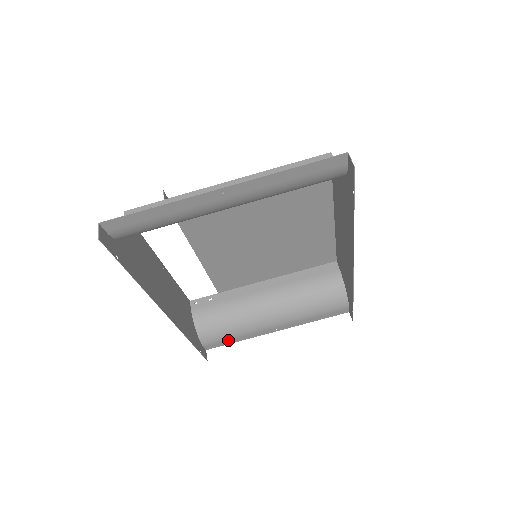
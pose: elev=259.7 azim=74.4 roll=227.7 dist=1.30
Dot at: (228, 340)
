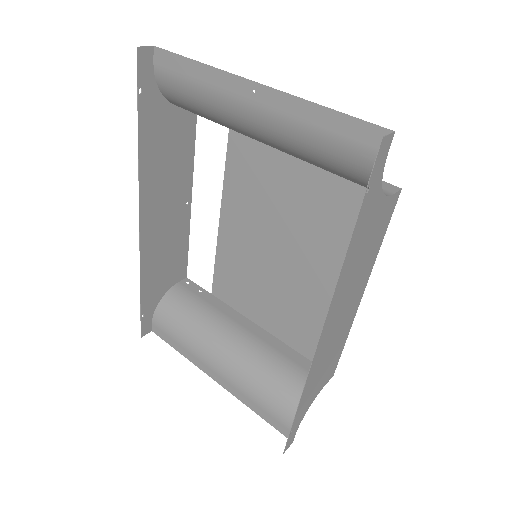
Dot at: (173, 339)
